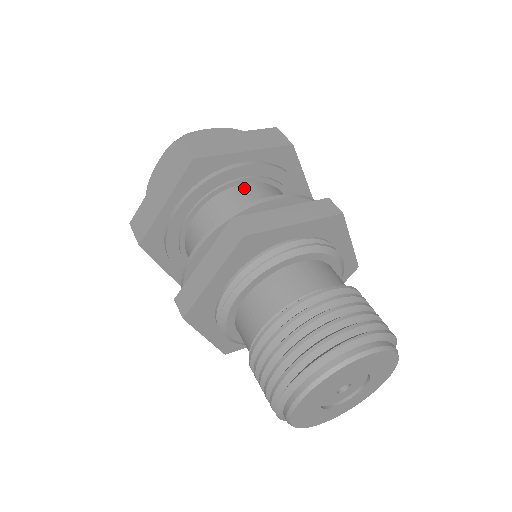
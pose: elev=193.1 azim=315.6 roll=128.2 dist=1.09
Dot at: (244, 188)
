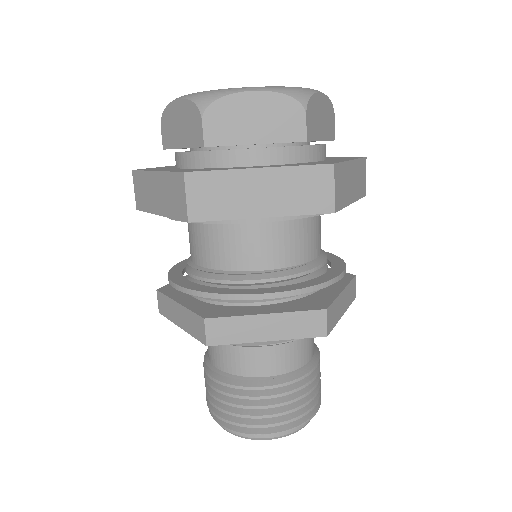
Dot at: (316, 222)
